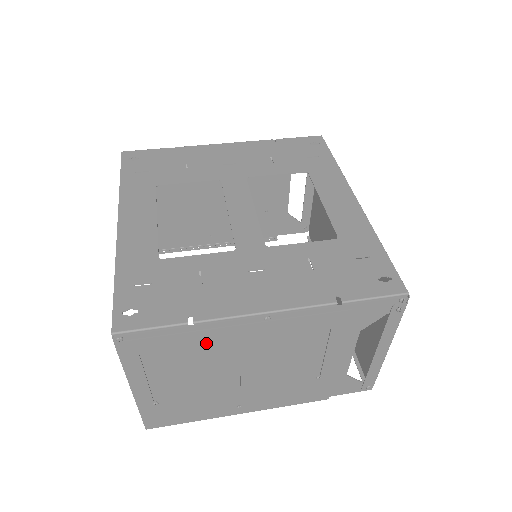
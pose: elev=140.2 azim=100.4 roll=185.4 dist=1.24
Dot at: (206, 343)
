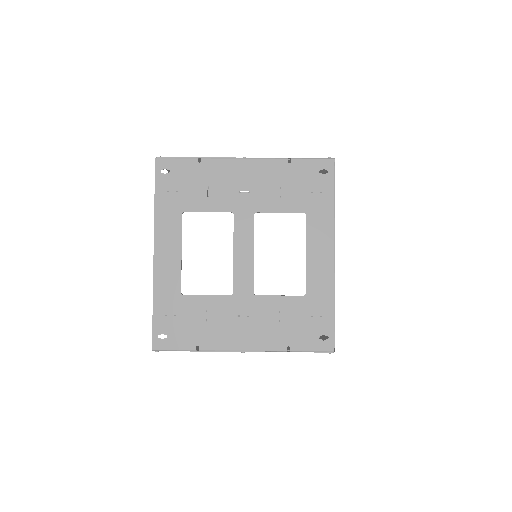
Dot at: occluded
